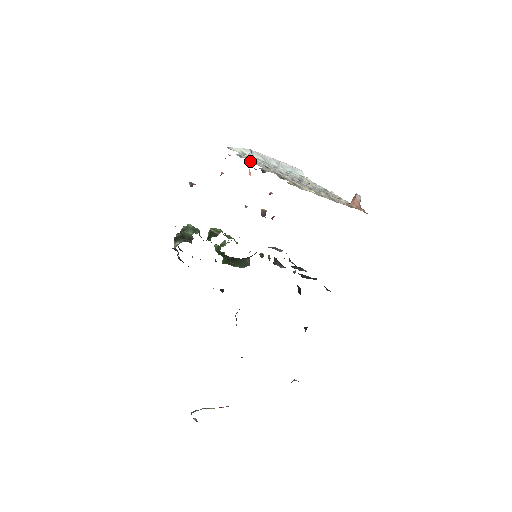
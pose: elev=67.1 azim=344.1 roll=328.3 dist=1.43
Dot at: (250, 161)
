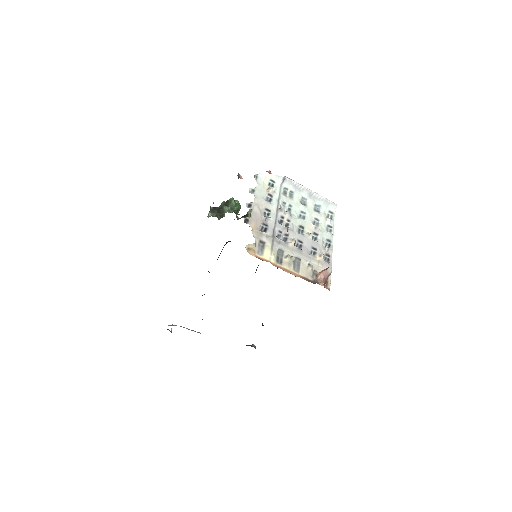
Dot at: (251, 203)
